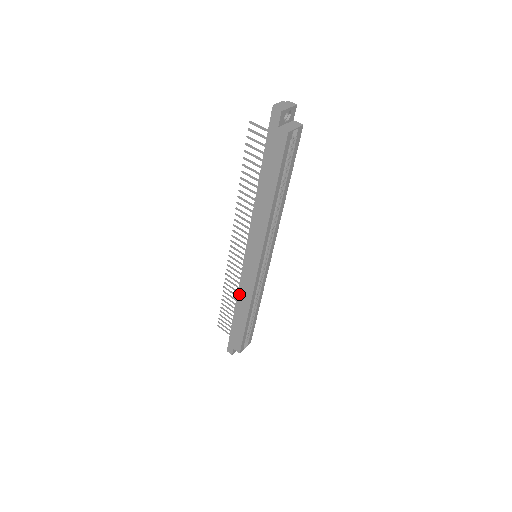
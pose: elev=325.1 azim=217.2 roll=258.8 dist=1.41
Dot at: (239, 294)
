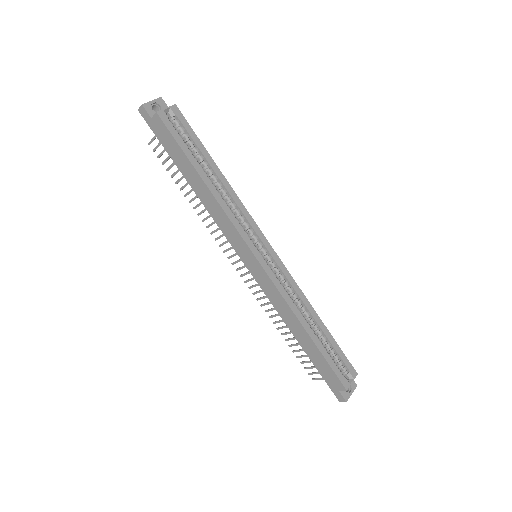
Dot at: (278, 311)
